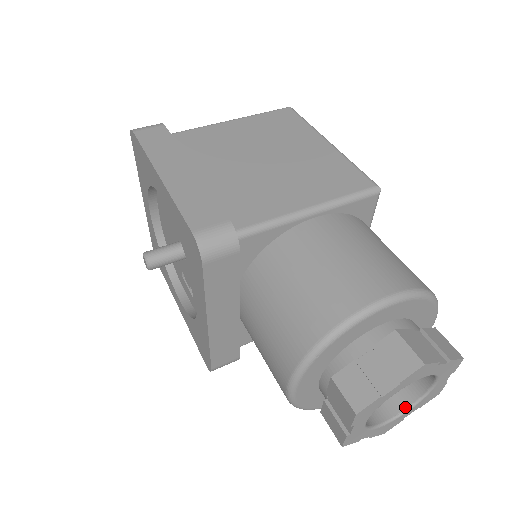
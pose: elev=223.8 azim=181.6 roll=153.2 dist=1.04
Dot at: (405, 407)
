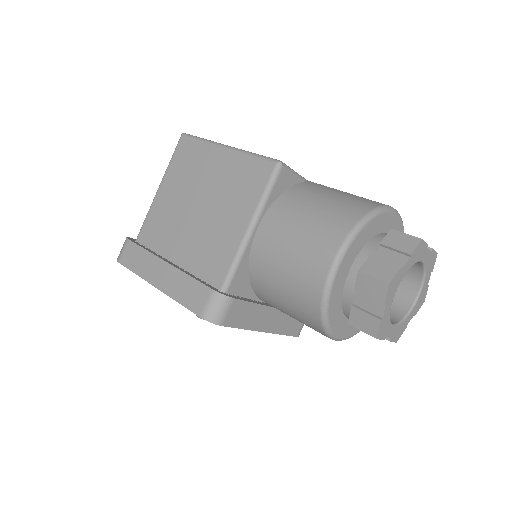
Dot at: (420, 283)
